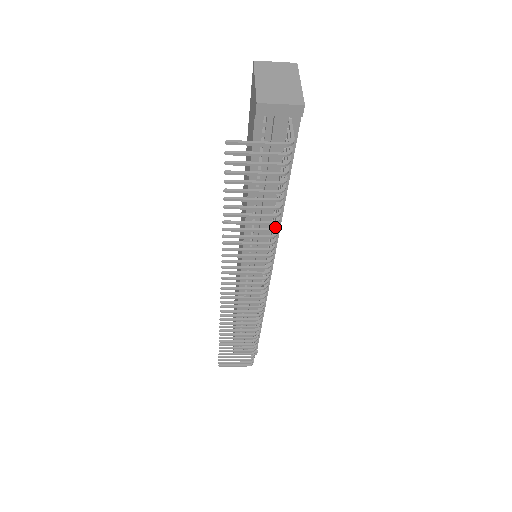
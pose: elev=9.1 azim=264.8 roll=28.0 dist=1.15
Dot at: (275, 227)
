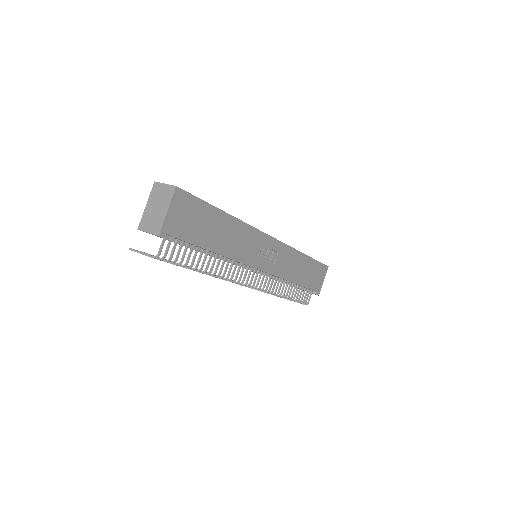
Dot at: (208, 272)
